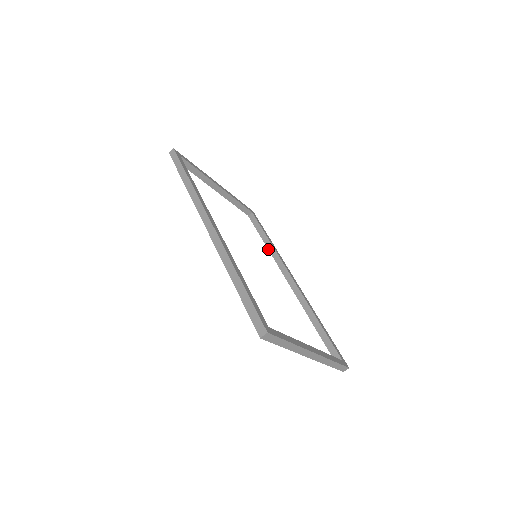
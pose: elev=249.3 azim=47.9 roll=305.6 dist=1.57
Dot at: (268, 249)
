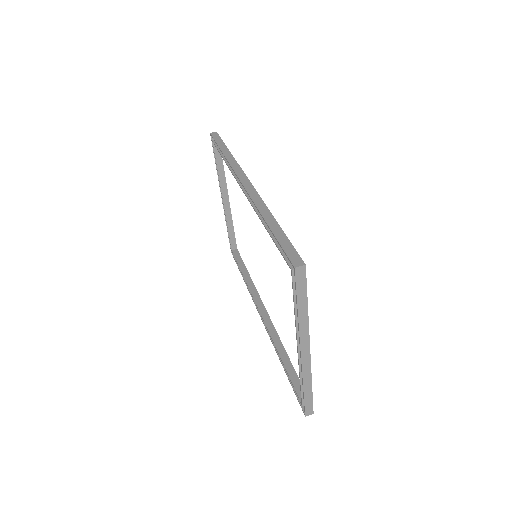
Dot at: (246, 281)
